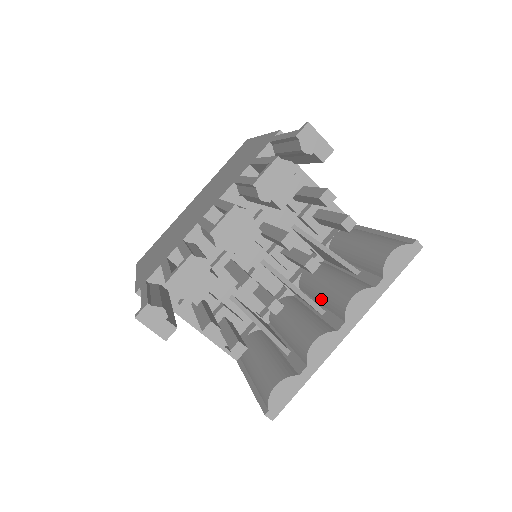
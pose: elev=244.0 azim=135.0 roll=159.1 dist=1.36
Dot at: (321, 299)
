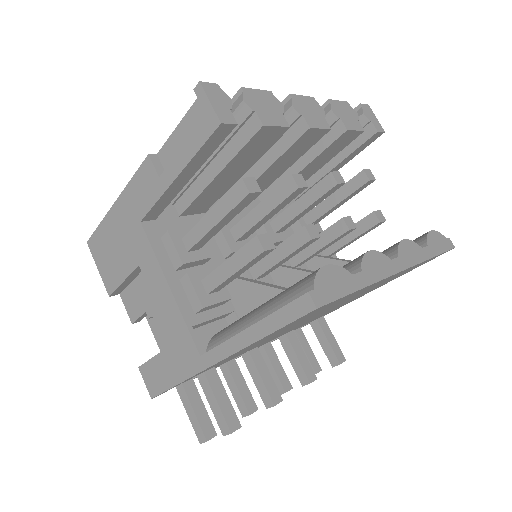
Dot at: occluded
